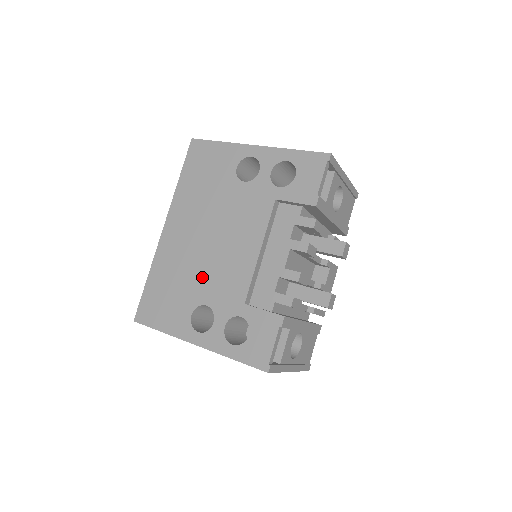
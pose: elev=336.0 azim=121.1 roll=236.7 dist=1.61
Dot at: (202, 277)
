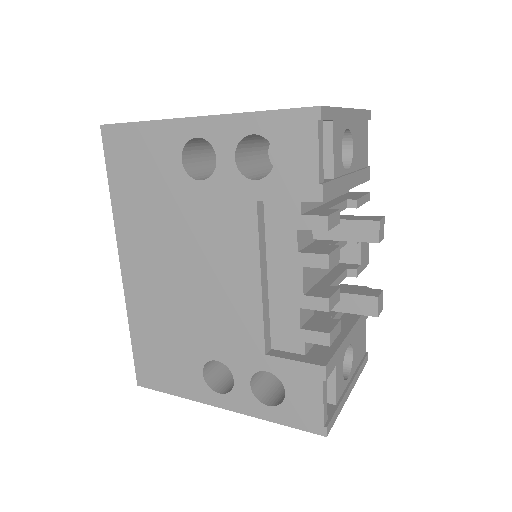
Dot at: (196, 325)
